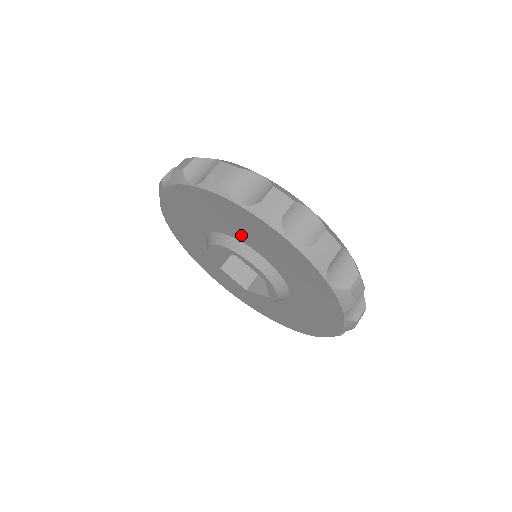
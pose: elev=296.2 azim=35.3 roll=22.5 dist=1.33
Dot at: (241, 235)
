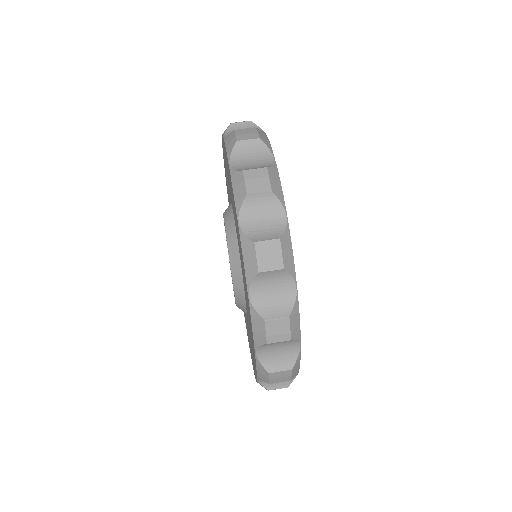
Dot at: occluded
